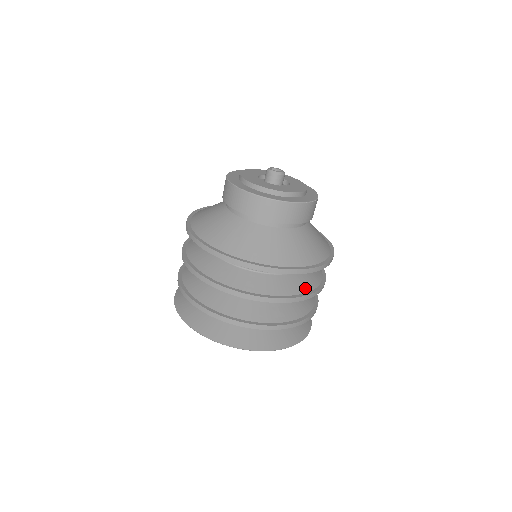
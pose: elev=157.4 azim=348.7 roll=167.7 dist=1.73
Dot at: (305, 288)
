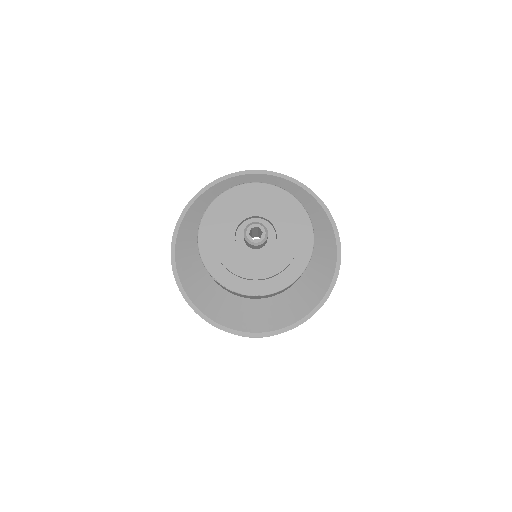
Dot at: occluded
